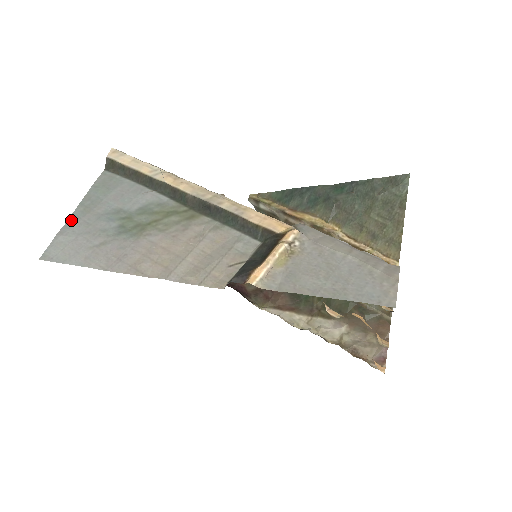
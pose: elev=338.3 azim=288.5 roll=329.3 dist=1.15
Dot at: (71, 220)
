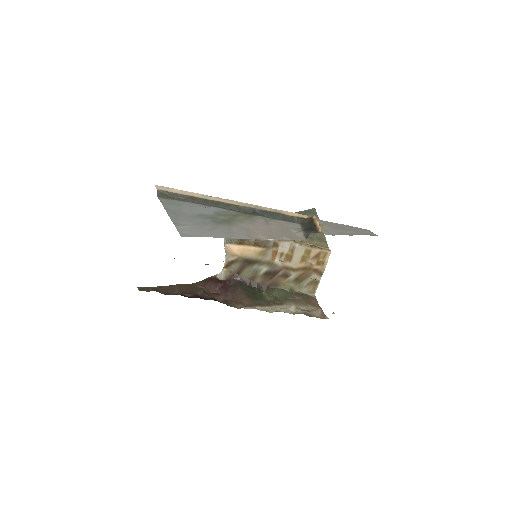
Dot at: (174, 219)
